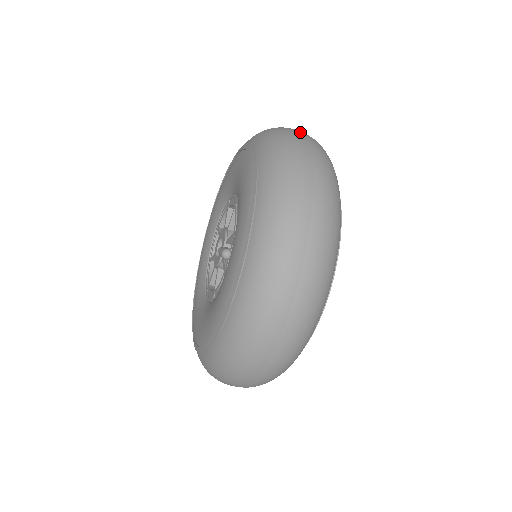
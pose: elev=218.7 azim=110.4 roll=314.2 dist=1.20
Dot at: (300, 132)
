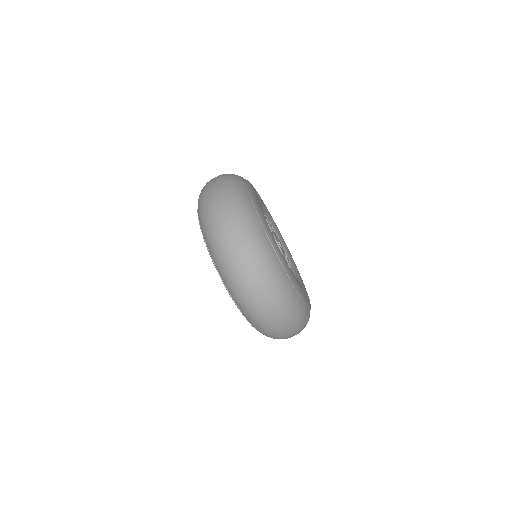
Dot at: (213, 183)
